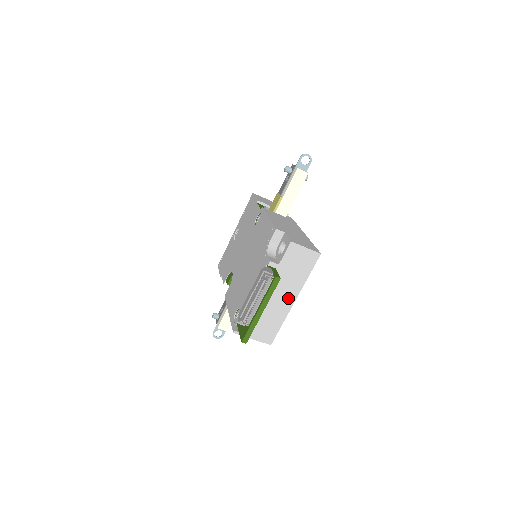
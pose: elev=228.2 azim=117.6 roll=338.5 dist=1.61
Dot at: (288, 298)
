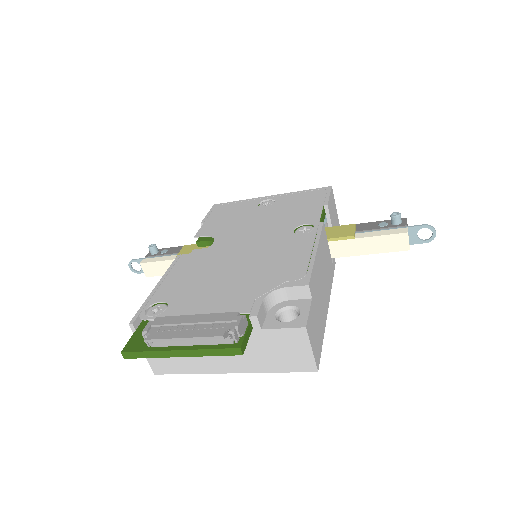
Dot at: (228, 363)
